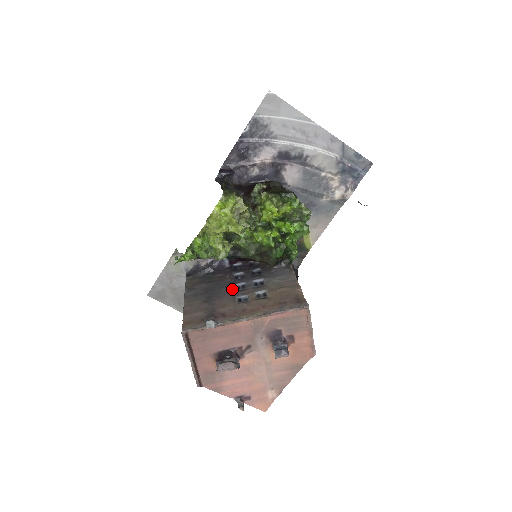
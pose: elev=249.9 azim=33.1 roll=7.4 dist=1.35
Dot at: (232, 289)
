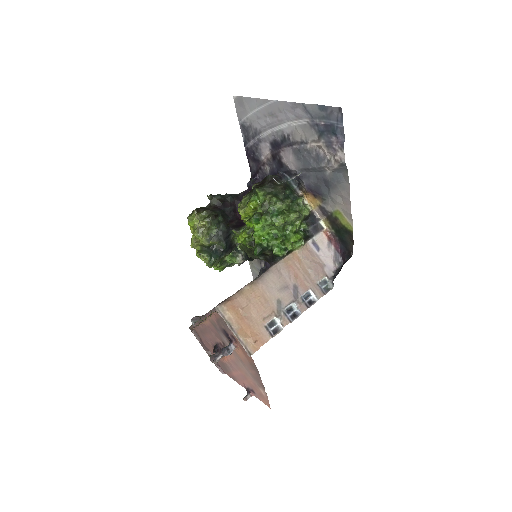
Dot at: occluded
